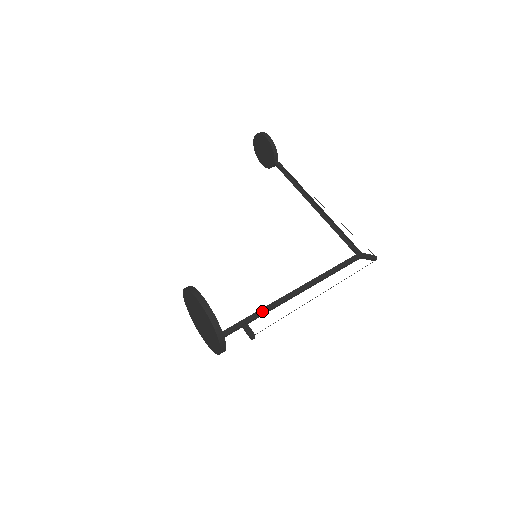
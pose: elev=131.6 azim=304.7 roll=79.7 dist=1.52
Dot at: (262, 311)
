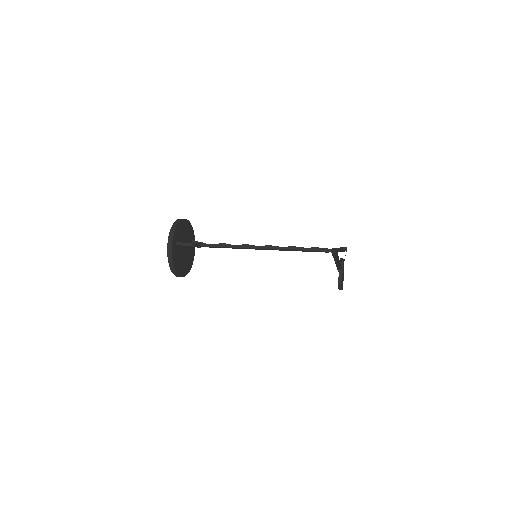
Dot at: (218, 244)
